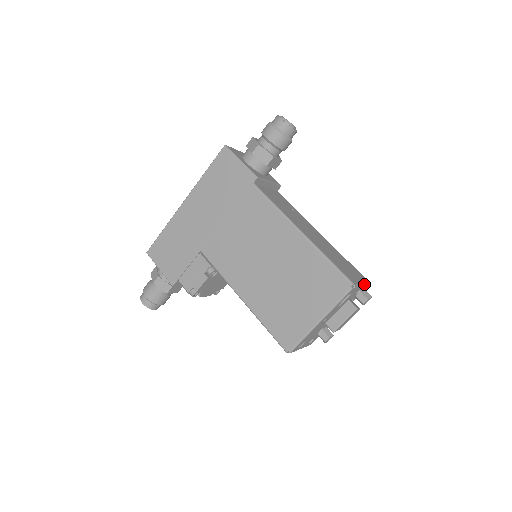
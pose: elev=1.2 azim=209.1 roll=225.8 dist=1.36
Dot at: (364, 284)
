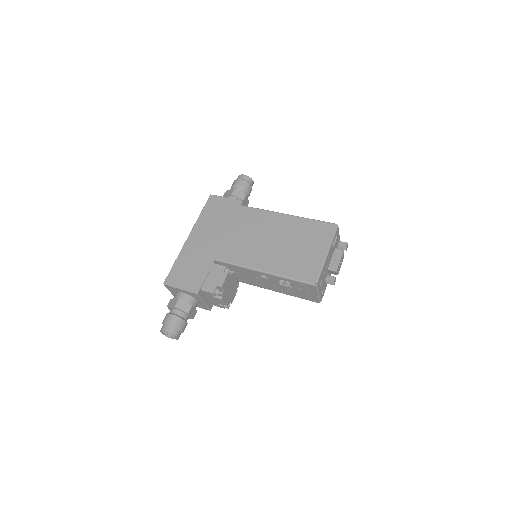
Dot at: (339, 239)
